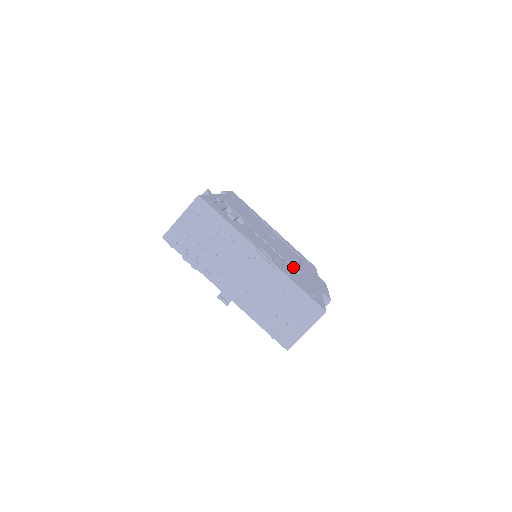
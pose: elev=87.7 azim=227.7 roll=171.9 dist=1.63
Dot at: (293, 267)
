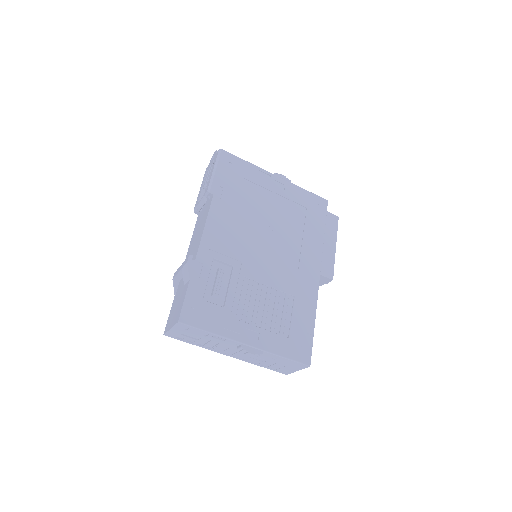
Dot at: (286, 296)
